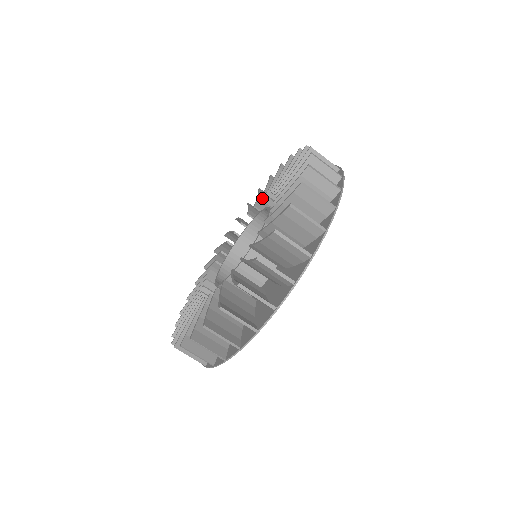
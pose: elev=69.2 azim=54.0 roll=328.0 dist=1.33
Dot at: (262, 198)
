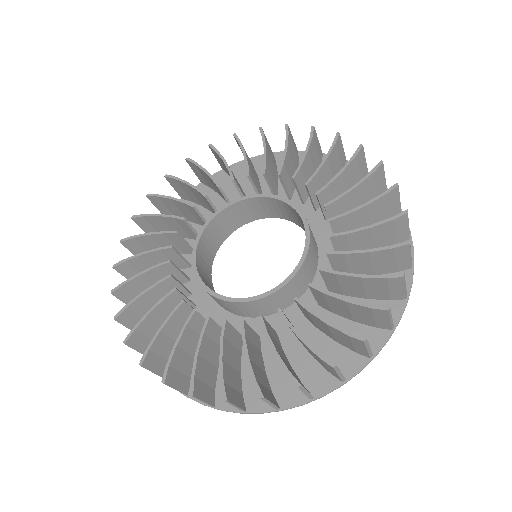
Dot at: (309, 183)
